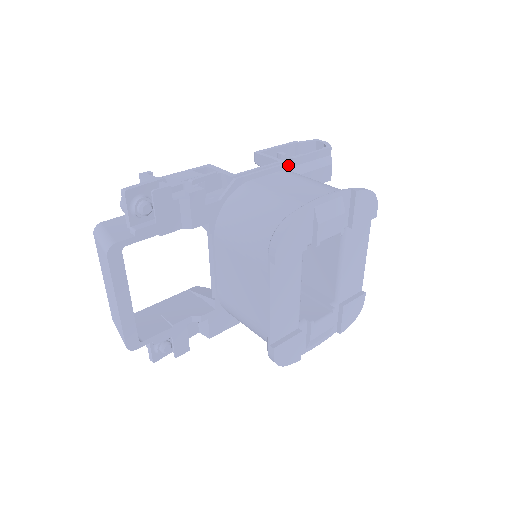
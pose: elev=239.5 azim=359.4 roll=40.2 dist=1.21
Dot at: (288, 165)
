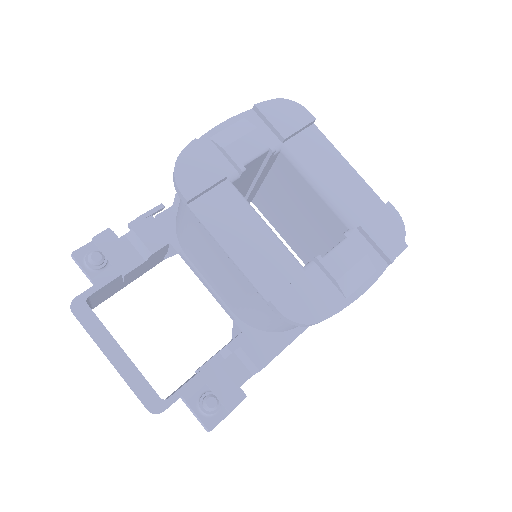
Dot at: occluded
